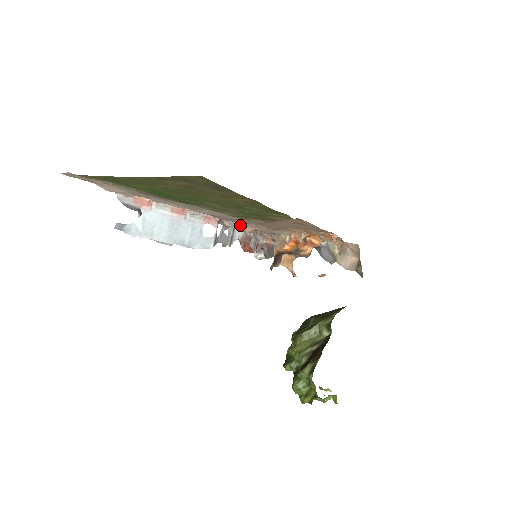
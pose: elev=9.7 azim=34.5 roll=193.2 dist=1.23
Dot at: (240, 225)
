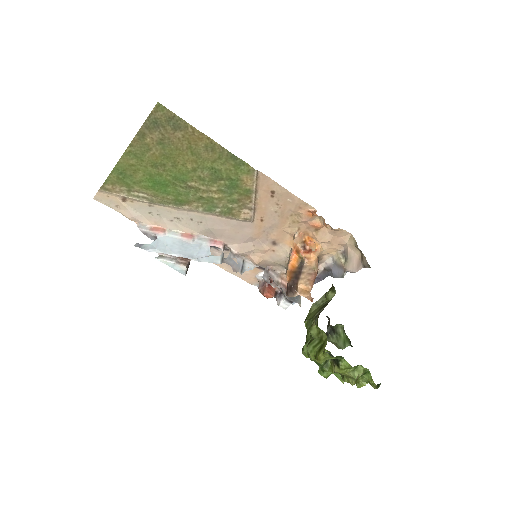
Dot at: (245, 249)
